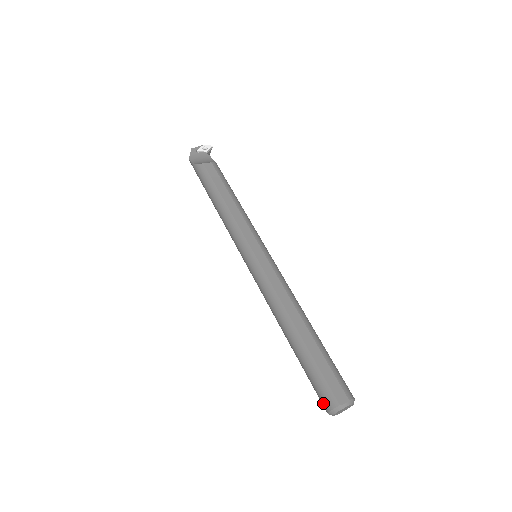
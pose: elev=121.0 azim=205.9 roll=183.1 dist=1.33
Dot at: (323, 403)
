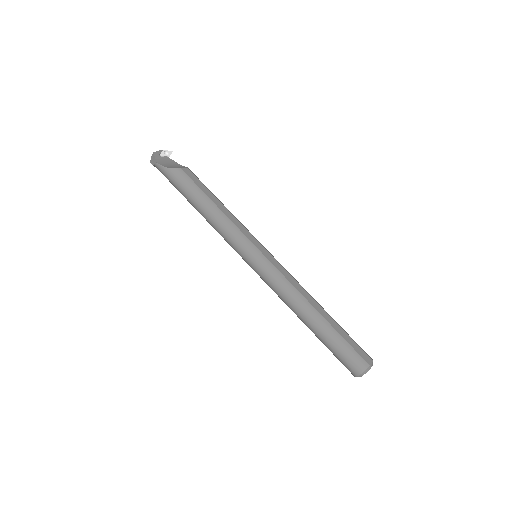
Dot at: (354, 368)
